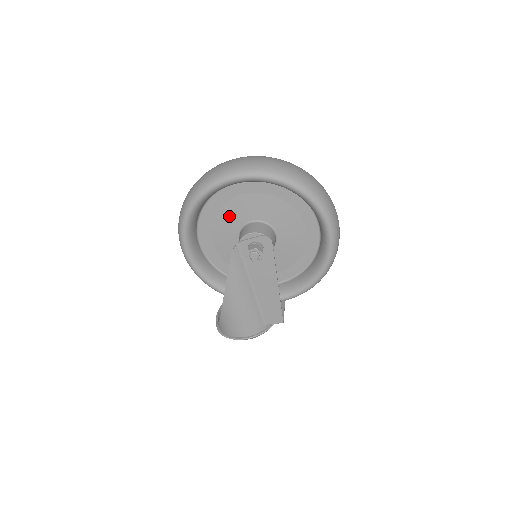
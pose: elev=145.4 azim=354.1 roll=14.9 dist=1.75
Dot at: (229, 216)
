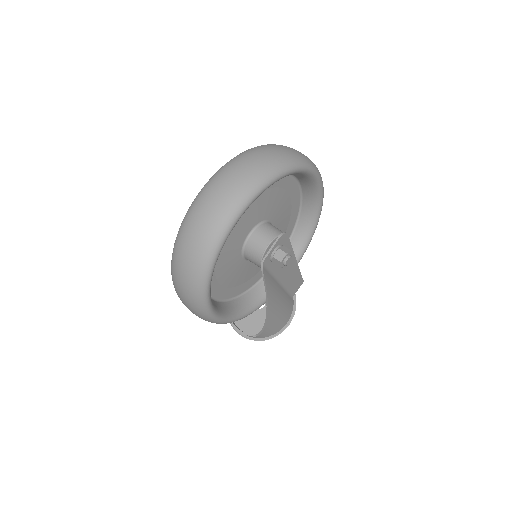
Dot at: (229, 249)
